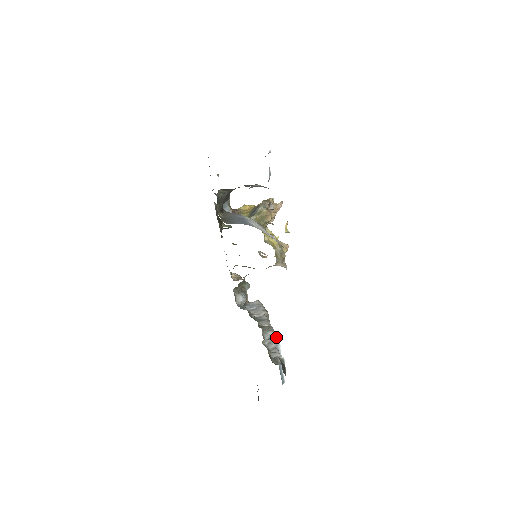
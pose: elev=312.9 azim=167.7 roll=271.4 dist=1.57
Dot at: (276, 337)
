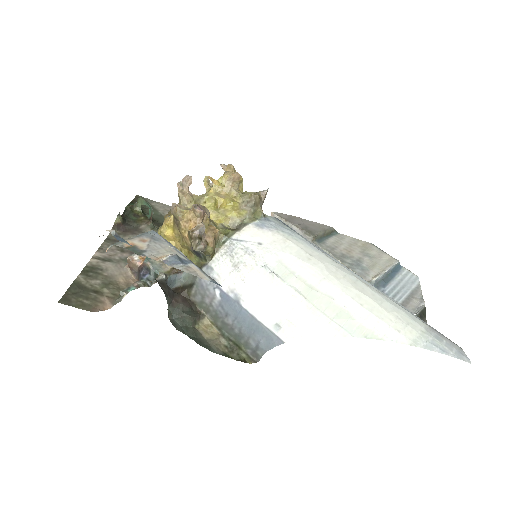
Dot at: (371, 282)
